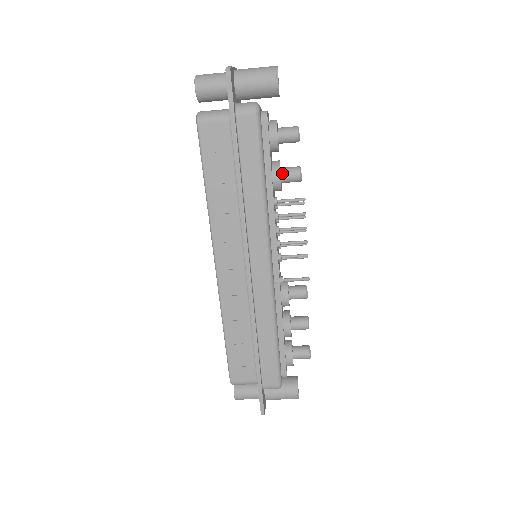
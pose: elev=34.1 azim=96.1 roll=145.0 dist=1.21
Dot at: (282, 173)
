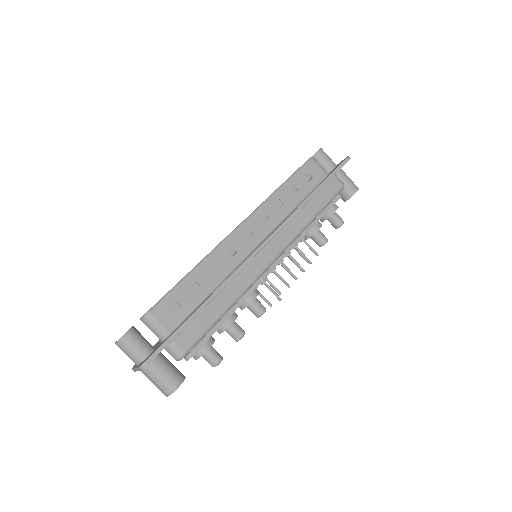
Dot at: (319, 230)
